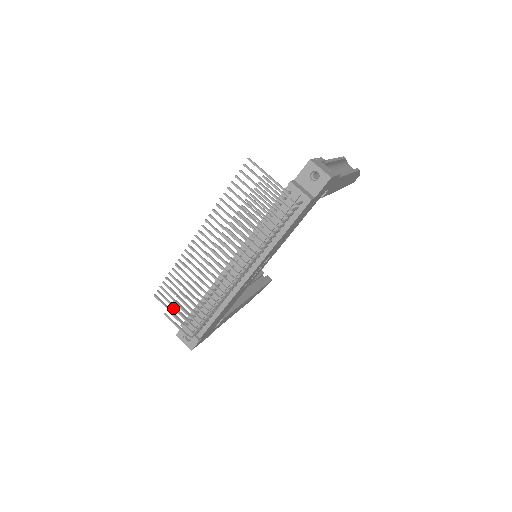
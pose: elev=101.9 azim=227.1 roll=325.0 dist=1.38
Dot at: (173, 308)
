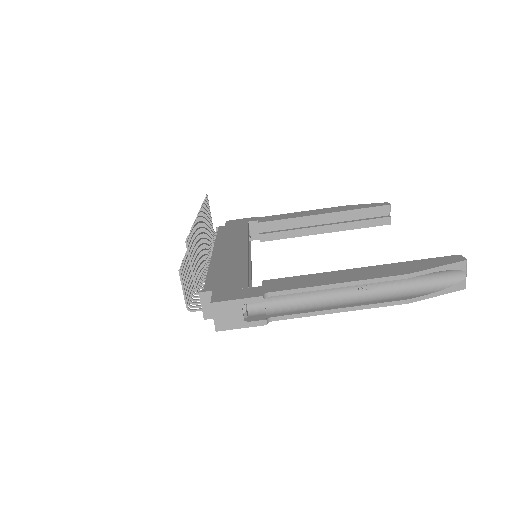
Dot at: occluded
